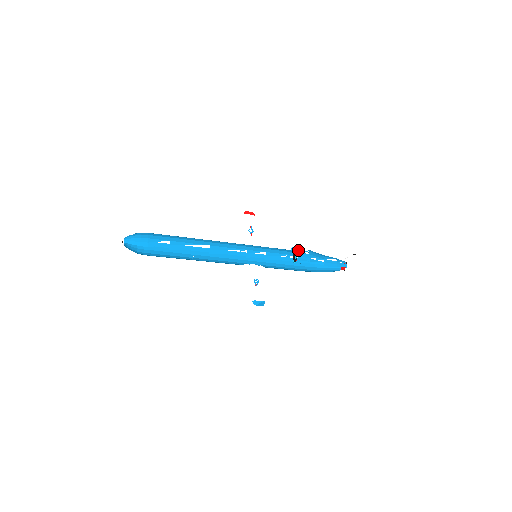
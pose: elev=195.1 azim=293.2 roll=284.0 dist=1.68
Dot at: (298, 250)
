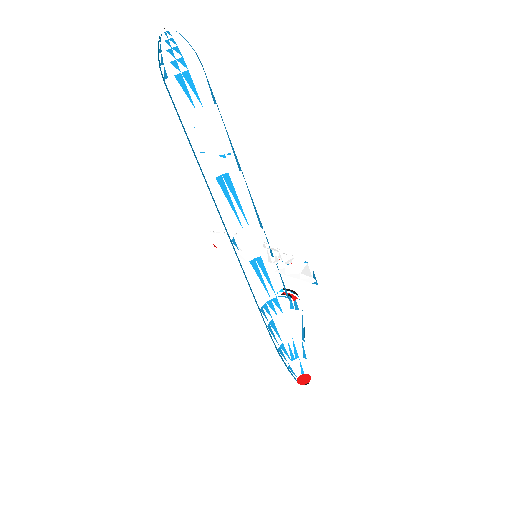
Dot at: (290, 294)
